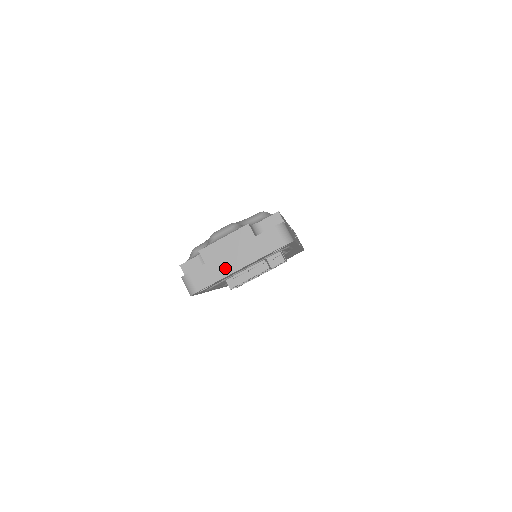
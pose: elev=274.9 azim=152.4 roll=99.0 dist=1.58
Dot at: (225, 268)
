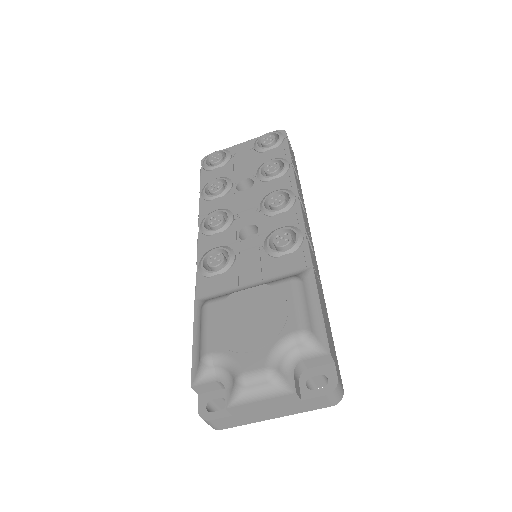
Dot at: (257, 418)
